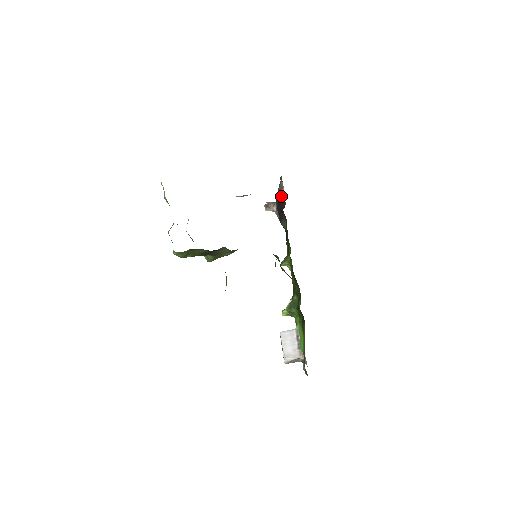
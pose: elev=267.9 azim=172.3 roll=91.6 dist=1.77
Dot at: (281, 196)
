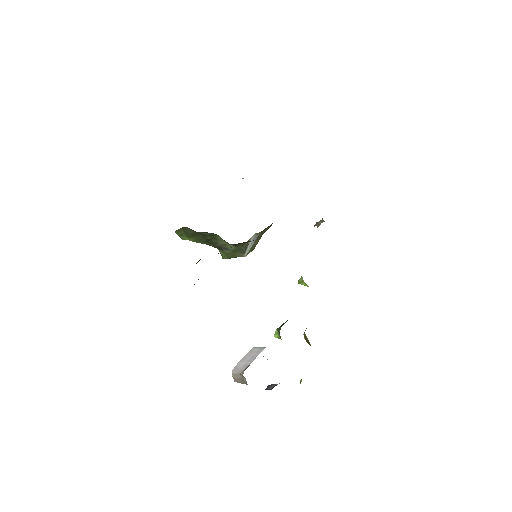
Dot at: occluded
